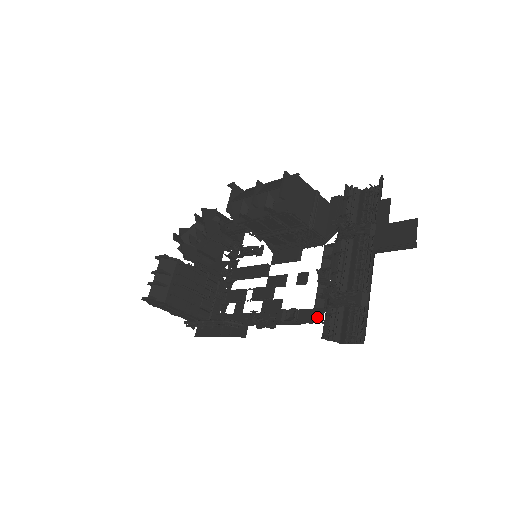
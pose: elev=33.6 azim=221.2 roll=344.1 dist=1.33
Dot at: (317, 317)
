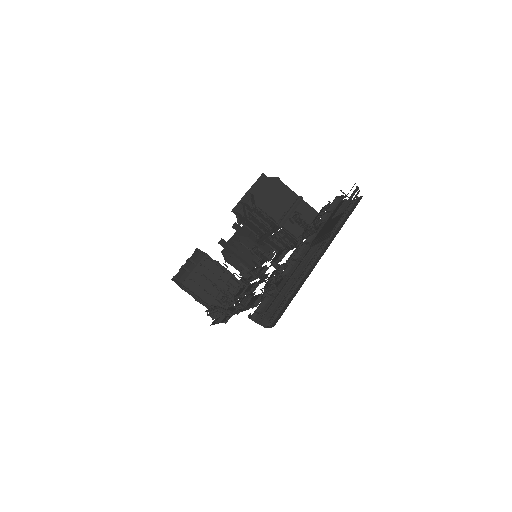
Dot at: (255, 300)
